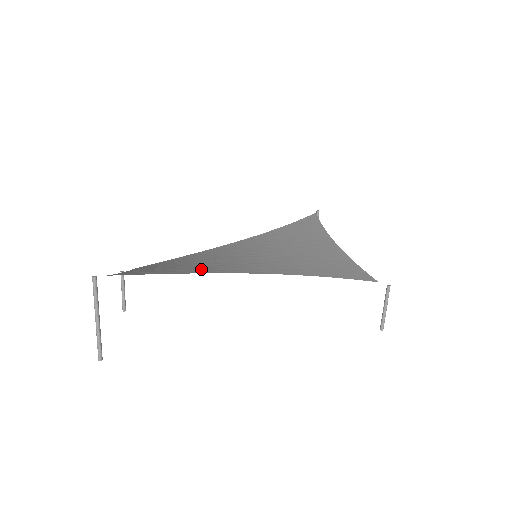
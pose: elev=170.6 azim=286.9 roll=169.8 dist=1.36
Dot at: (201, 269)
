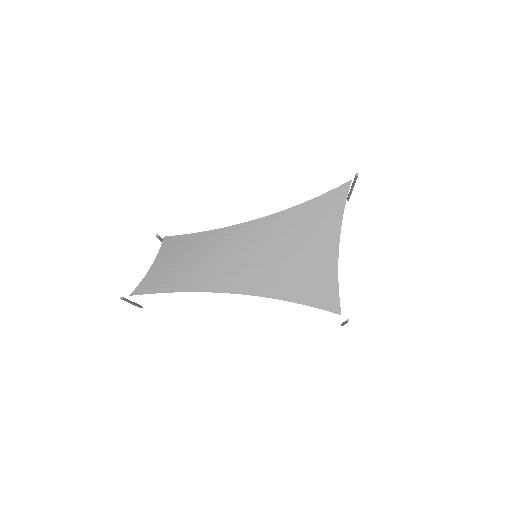
Dot at: (200, 282)
